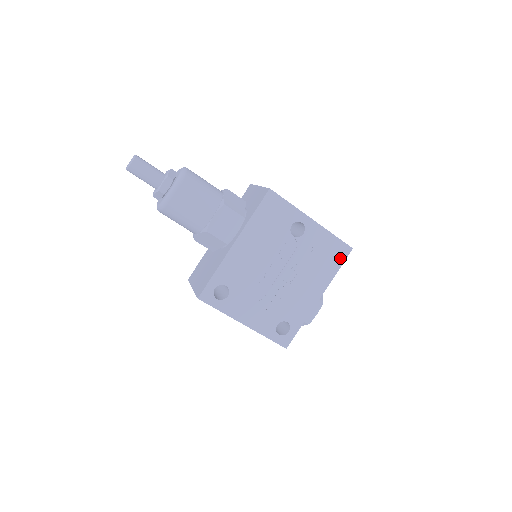
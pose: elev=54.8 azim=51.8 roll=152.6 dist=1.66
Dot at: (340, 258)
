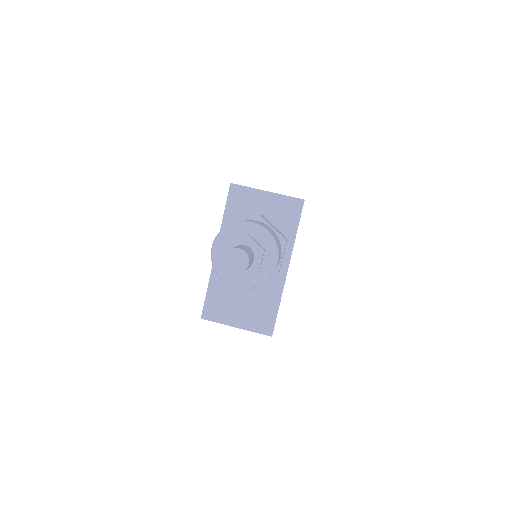
Dot at: occluded
